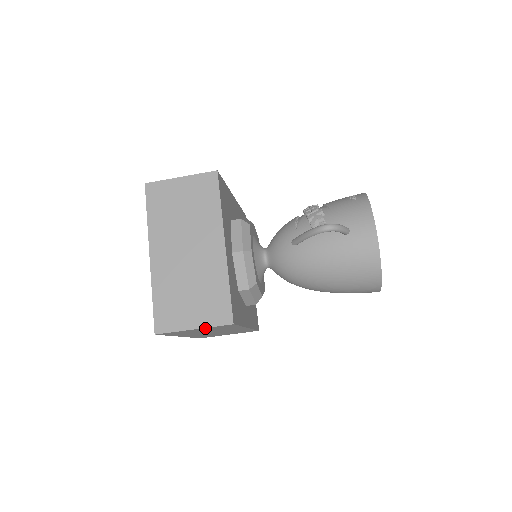
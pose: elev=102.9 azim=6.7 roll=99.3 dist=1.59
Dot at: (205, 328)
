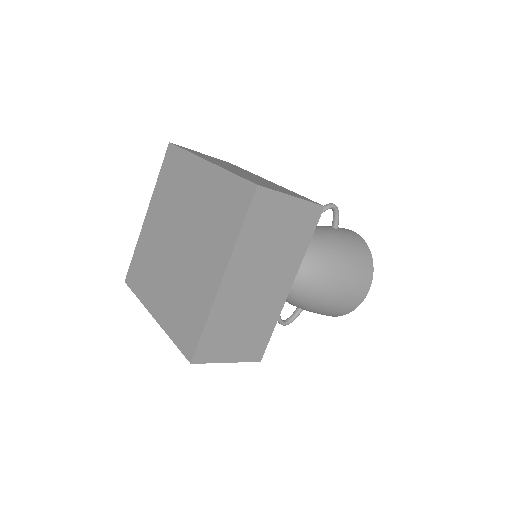
Dot at: (298, 206)
